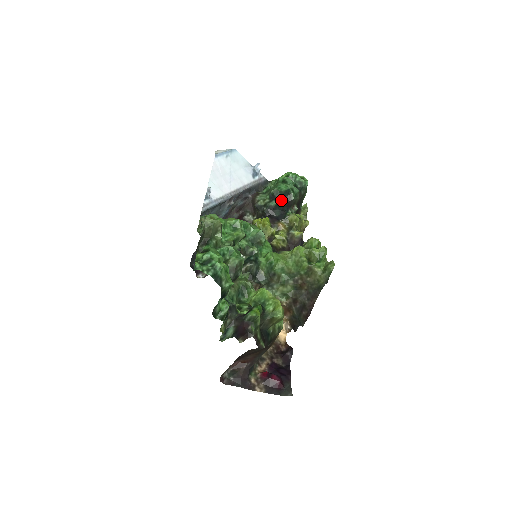
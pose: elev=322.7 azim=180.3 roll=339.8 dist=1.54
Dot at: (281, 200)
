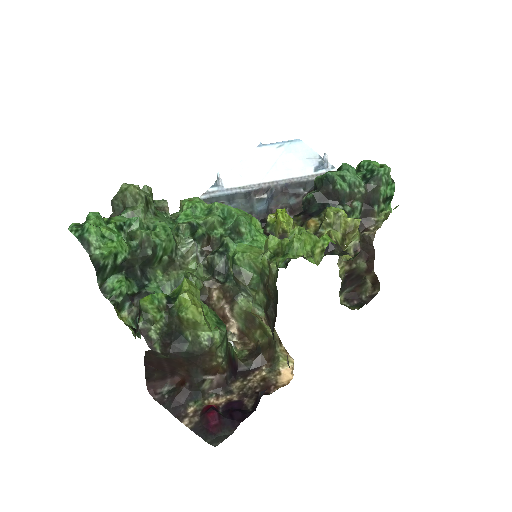
Dot at: (322, 191)
